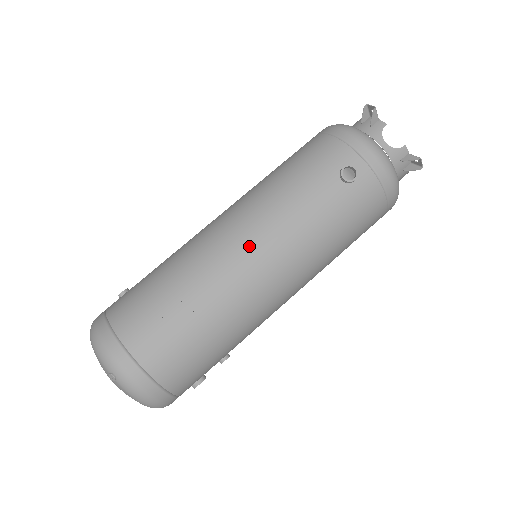
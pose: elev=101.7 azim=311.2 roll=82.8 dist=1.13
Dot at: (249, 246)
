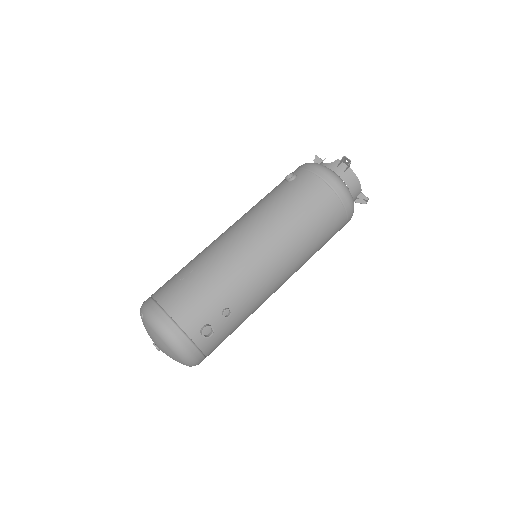
Dot at: (230, 229)
